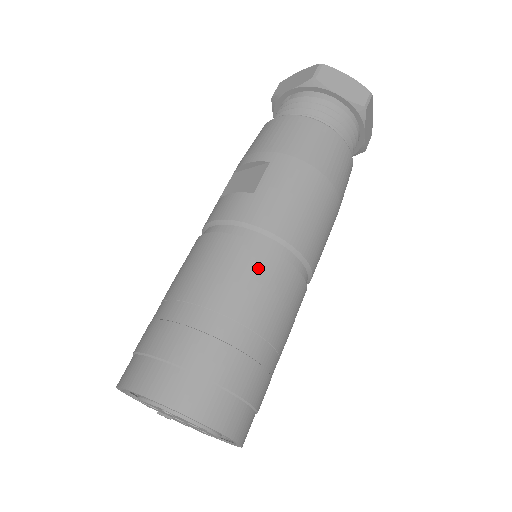
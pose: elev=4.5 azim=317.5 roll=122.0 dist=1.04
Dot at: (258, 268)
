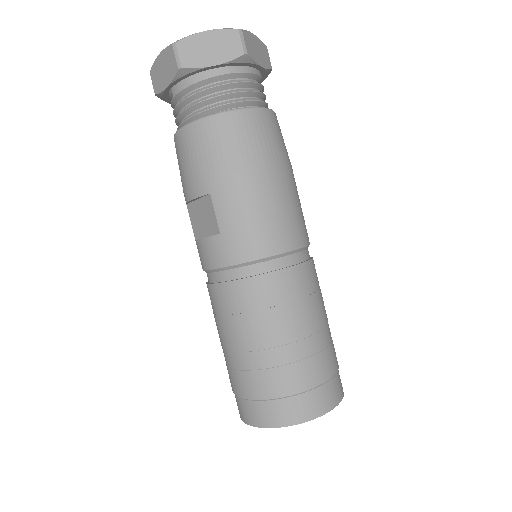
Dot at: (270, 295)
